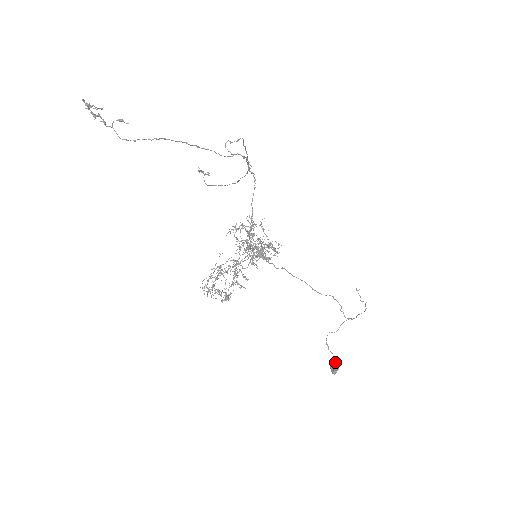
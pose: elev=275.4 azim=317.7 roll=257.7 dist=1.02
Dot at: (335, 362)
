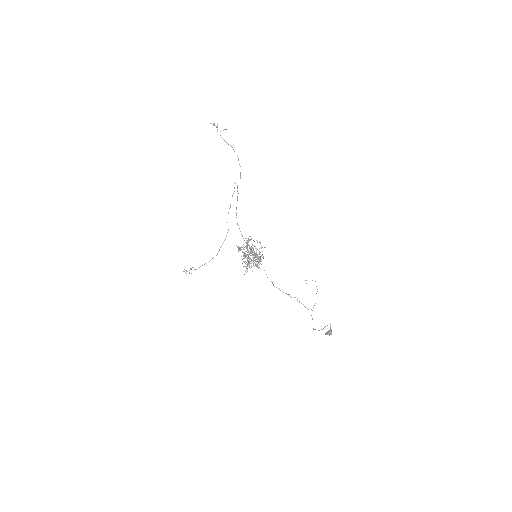
Dot at: (327, 325)
